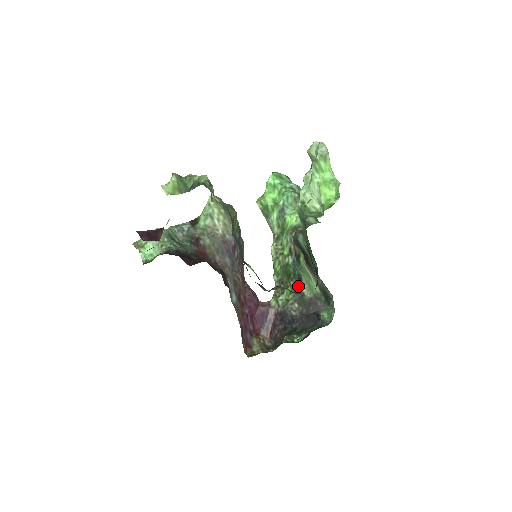
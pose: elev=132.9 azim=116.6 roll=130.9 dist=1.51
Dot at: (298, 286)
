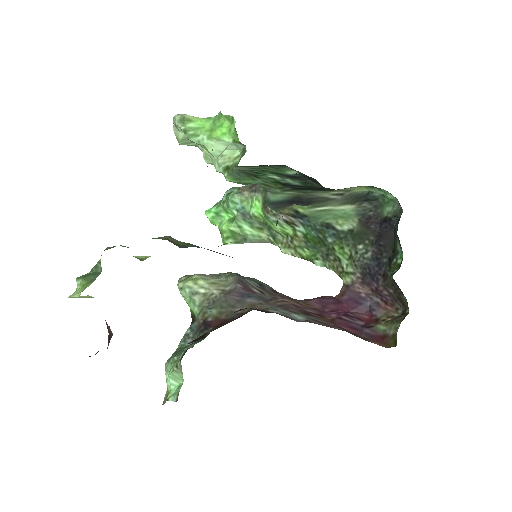
Dot at: (337, 233)
